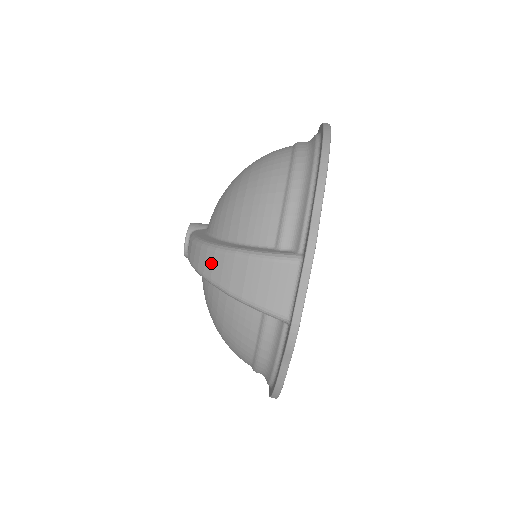
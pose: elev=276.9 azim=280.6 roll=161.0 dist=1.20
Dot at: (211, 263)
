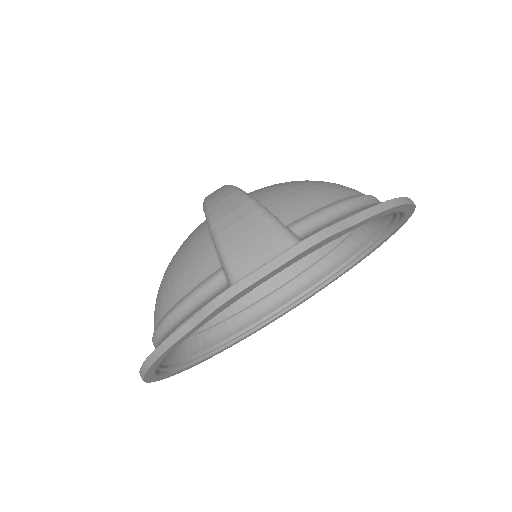
Dot at: (223, 197)
